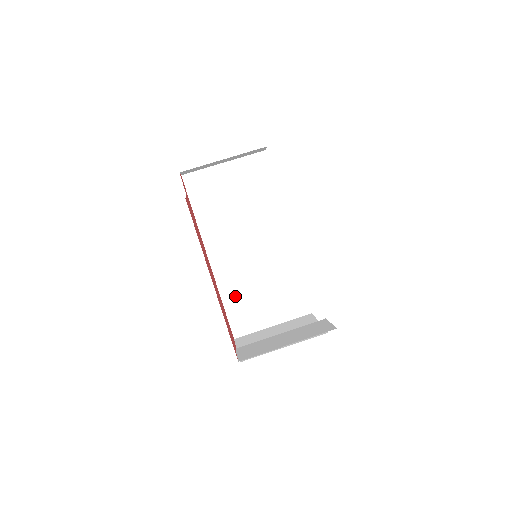
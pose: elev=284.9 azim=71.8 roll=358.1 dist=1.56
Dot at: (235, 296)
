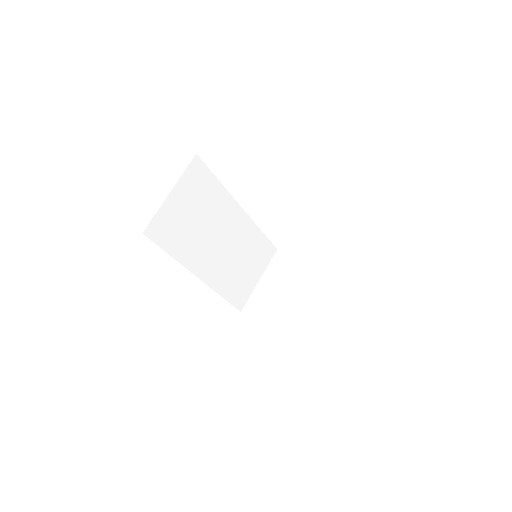
Dot at: (228, 285)
